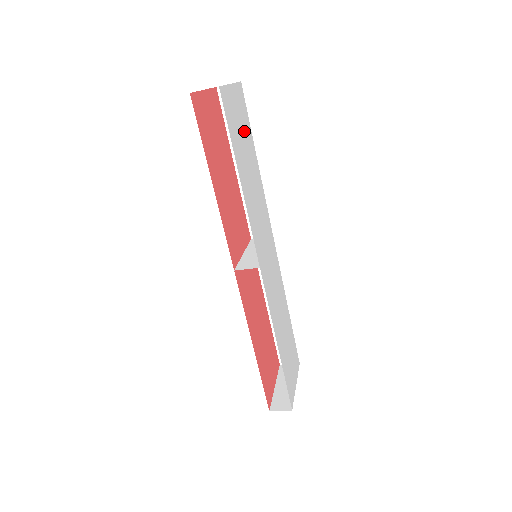
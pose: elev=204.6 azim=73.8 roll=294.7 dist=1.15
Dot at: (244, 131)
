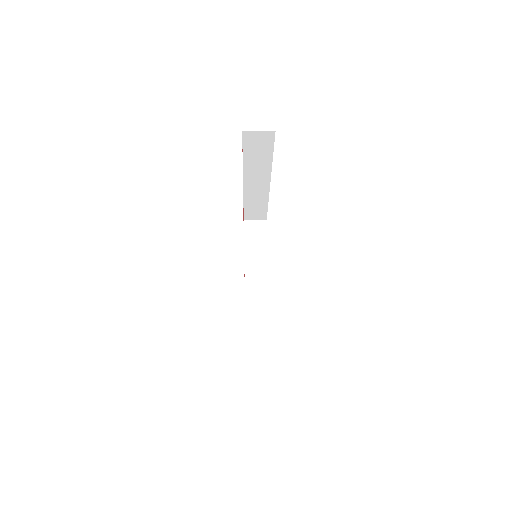
Dot at: occluded
